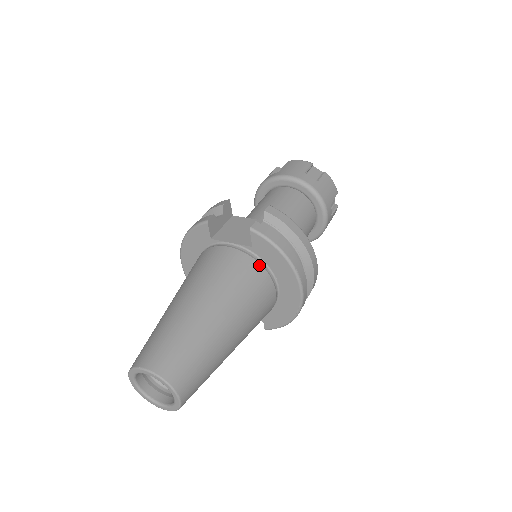
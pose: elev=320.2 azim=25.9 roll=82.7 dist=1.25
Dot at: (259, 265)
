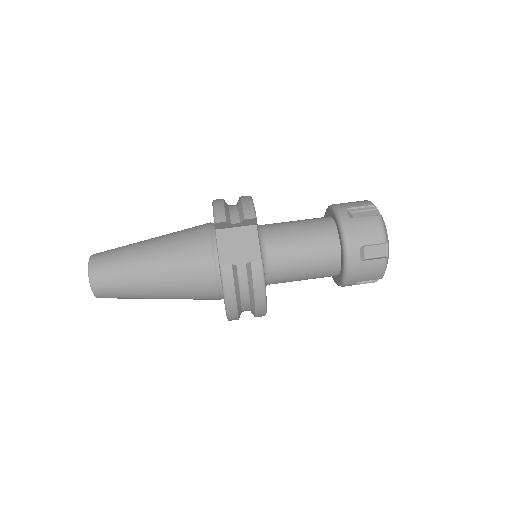
Dot at: (215, 282)
